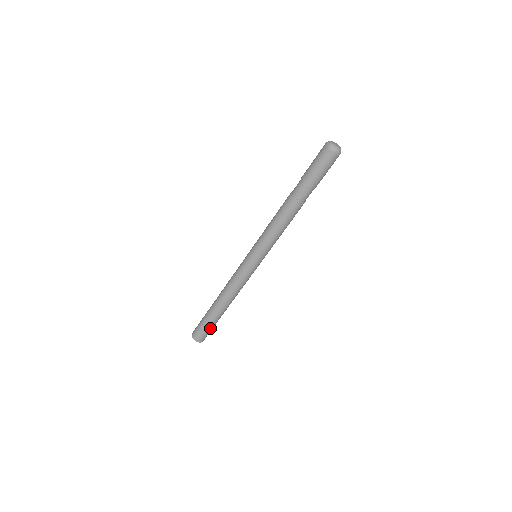
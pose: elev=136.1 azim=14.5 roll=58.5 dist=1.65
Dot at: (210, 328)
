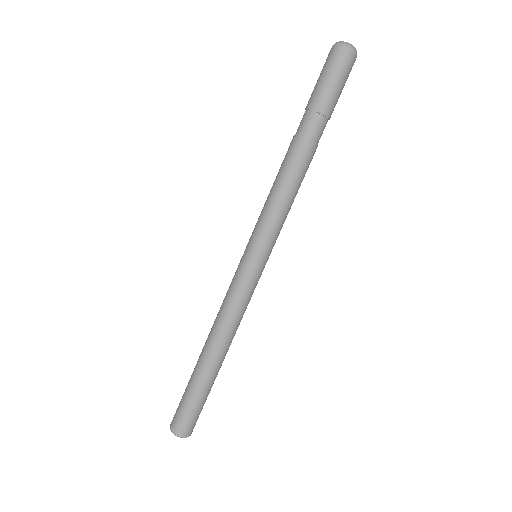
Dot at: (204, 403)
